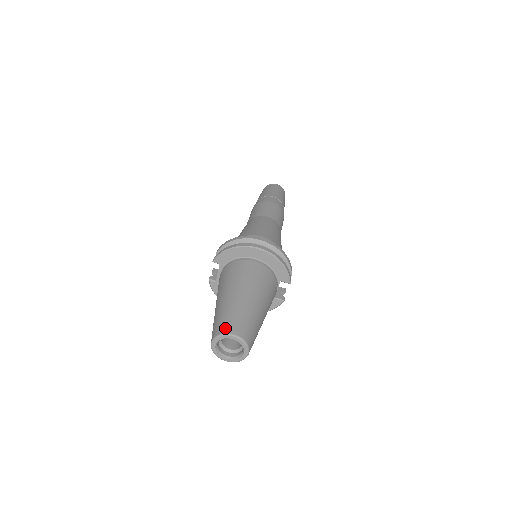
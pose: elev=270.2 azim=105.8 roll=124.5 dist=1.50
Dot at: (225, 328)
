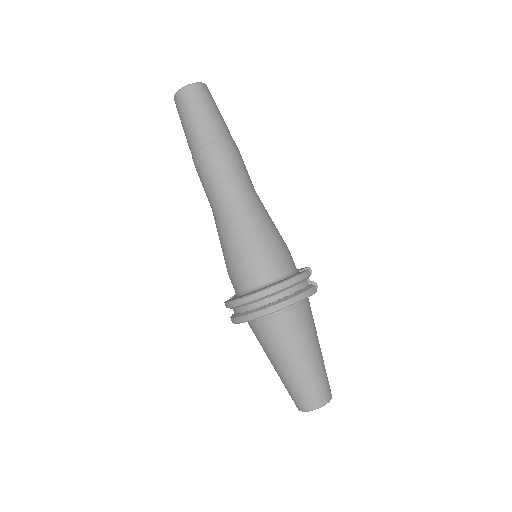
Dot at: (303, 406)
